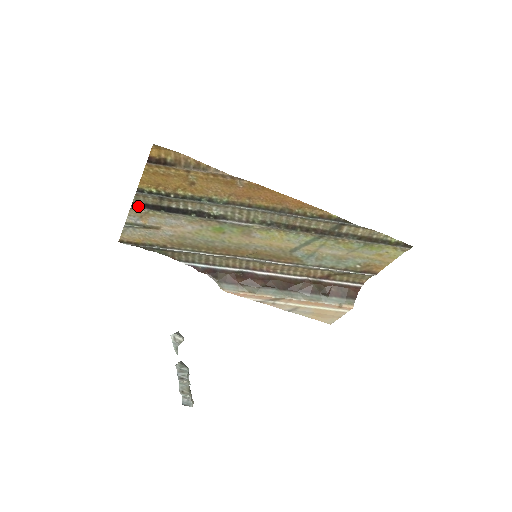
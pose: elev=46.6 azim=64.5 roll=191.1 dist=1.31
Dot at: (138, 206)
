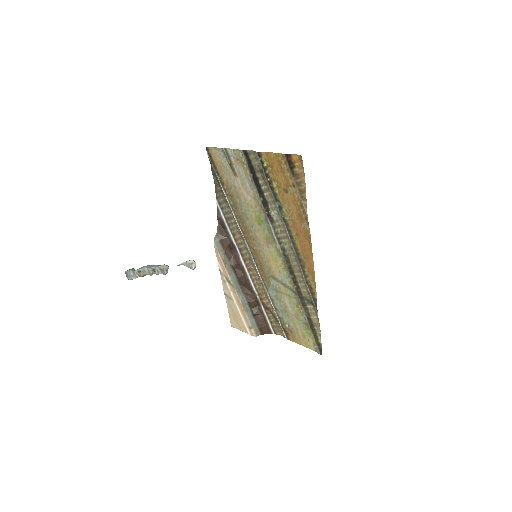
Dot at: (245, 155)
